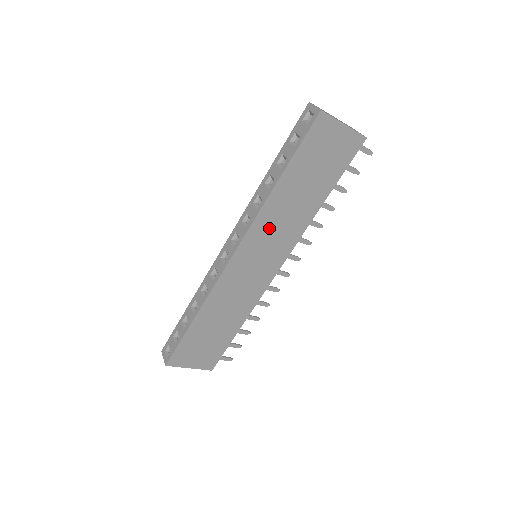
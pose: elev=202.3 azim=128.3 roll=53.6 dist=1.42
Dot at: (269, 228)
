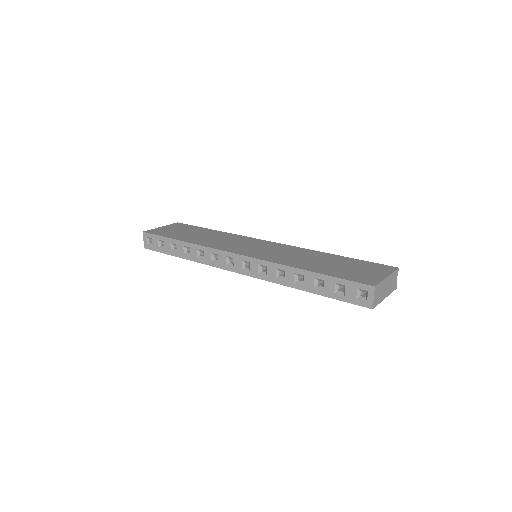
Dot at: occluded
